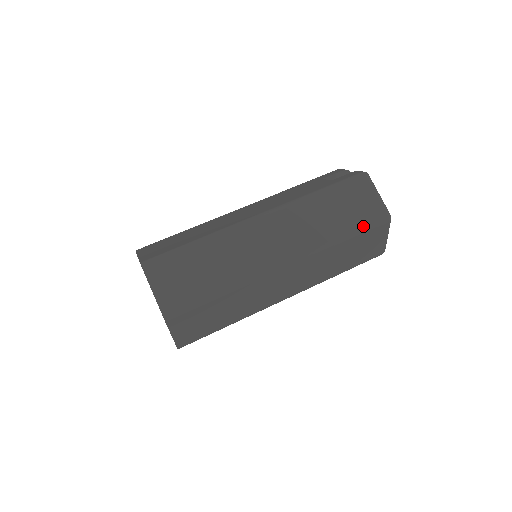
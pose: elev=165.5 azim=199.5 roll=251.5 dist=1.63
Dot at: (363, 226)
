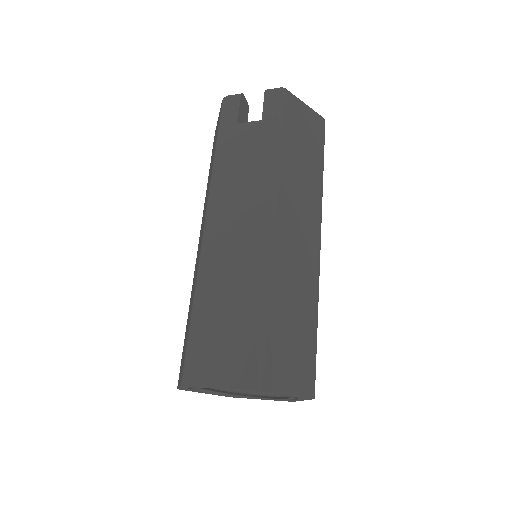
Dot at: (322, 146)
